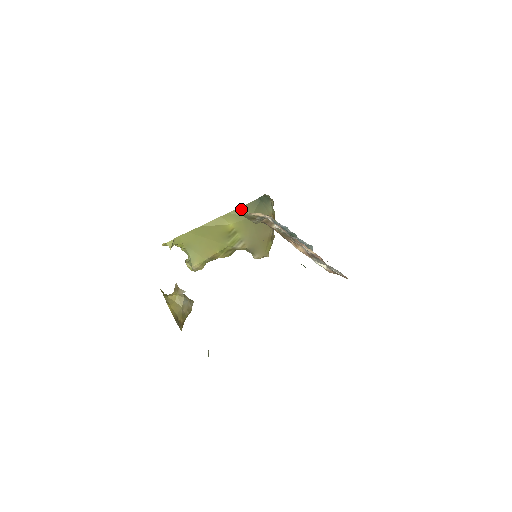
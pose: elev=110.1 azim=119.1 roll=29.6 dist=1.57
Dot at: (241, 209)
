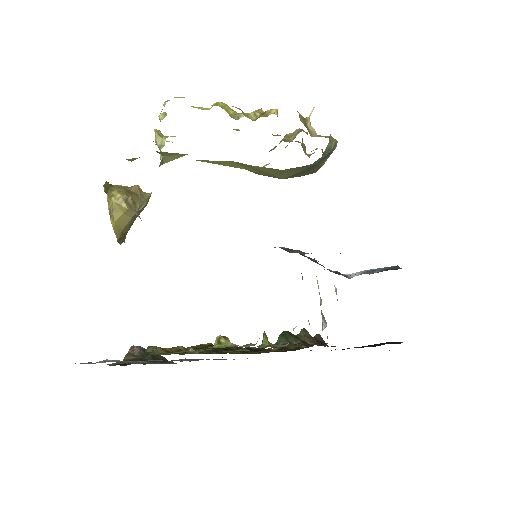
Dot at: (273, 170)
